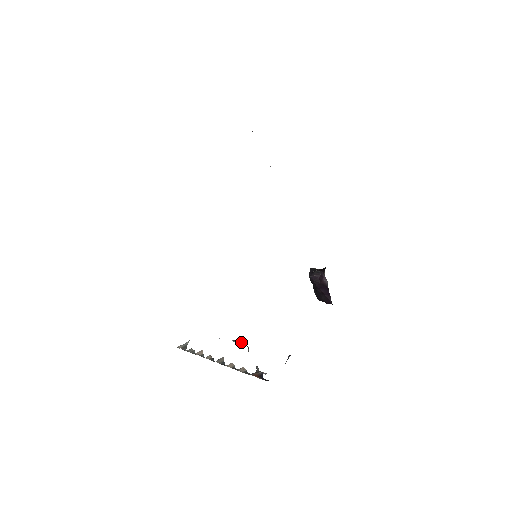
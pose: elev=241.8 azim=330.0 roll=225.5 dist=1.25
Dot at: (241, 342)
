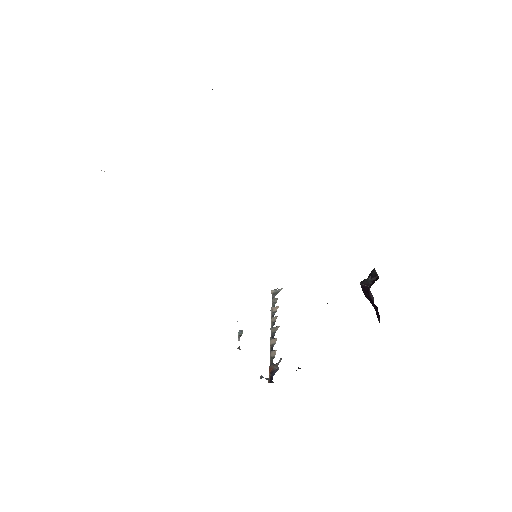
Dot at: (239, 338)
